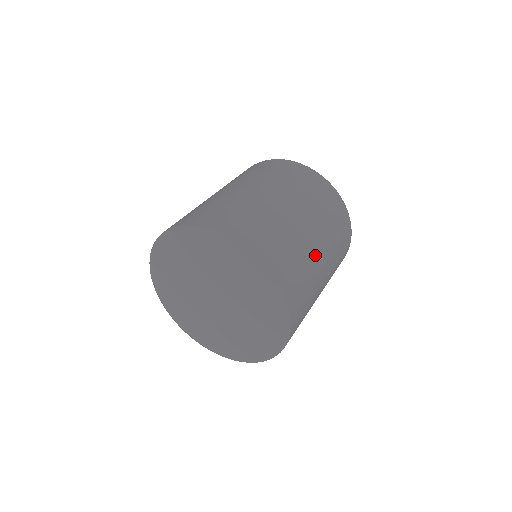
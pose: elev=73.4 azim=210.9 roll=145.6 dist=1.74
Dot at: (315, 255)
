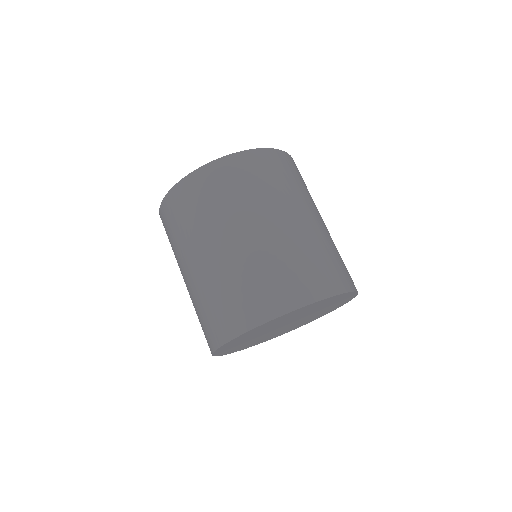
Dot at: occluded
